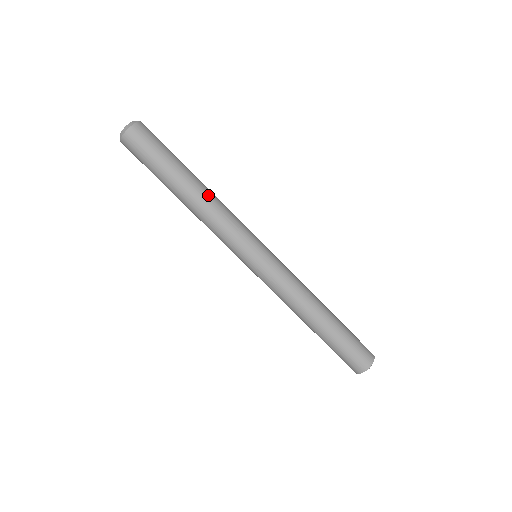
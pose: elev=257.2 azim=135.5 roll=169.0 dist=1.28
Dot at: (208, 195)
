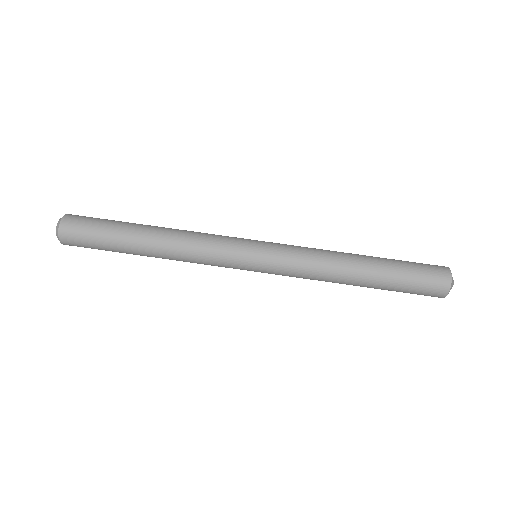
Dot at: (167, 242)
